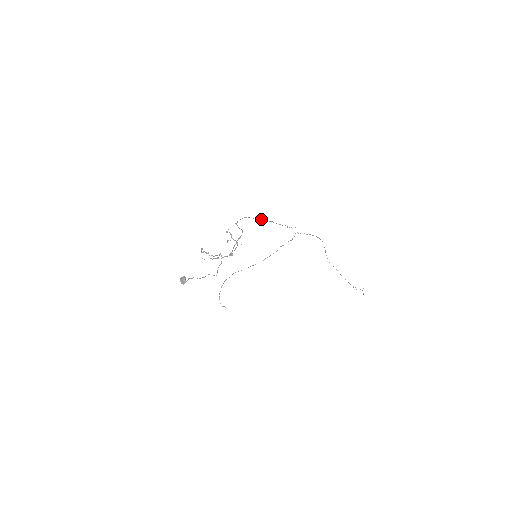
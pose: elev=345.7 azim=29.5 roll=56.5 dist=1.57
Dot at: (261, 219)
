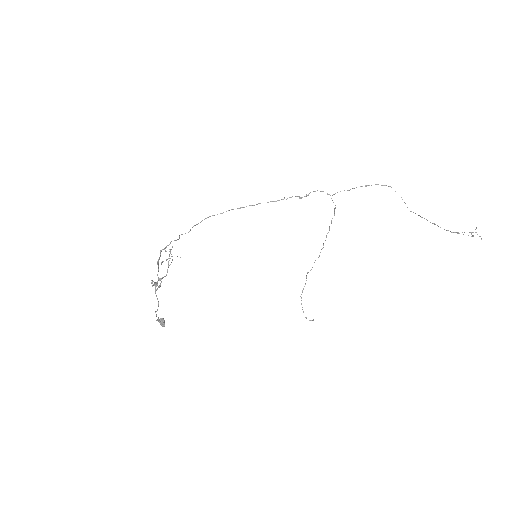
Dot at: occluded
